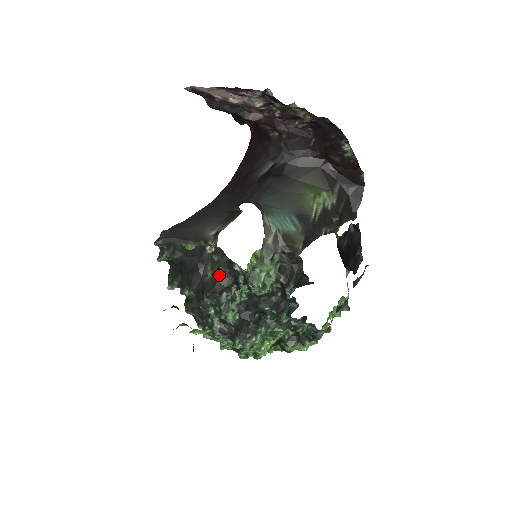
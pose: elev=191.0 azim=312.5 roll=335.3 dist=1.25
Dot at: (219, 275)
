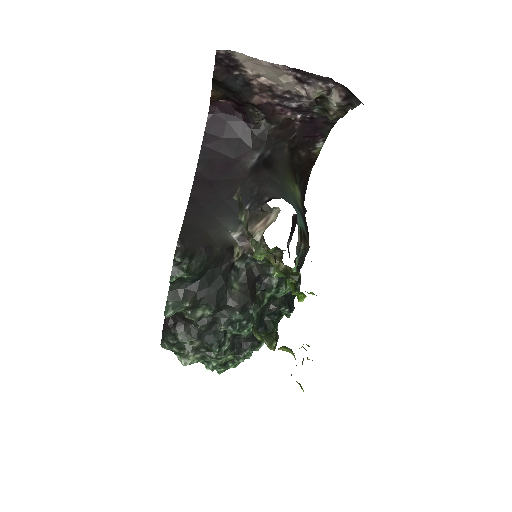
Dot at: (248, 284)
